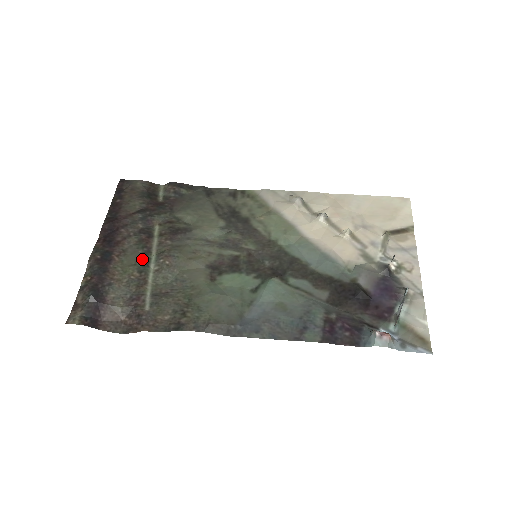
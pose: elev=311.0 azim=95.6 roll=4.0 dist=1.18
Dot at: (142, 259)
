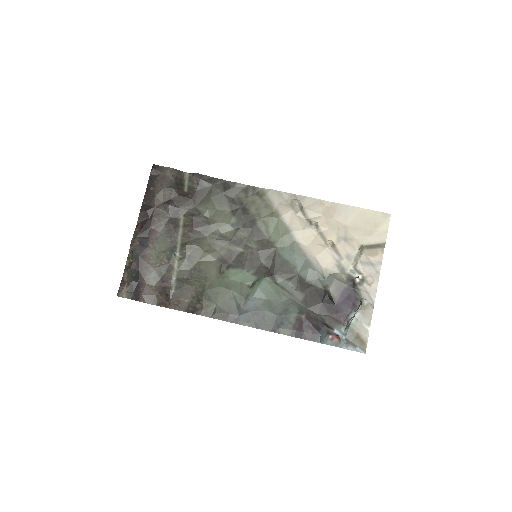
Dot at: (170, 247)
